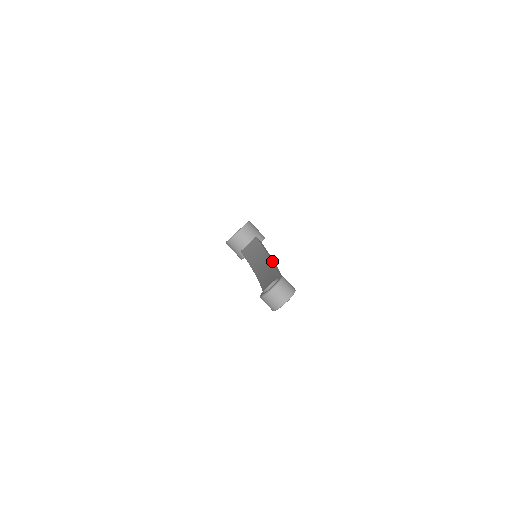
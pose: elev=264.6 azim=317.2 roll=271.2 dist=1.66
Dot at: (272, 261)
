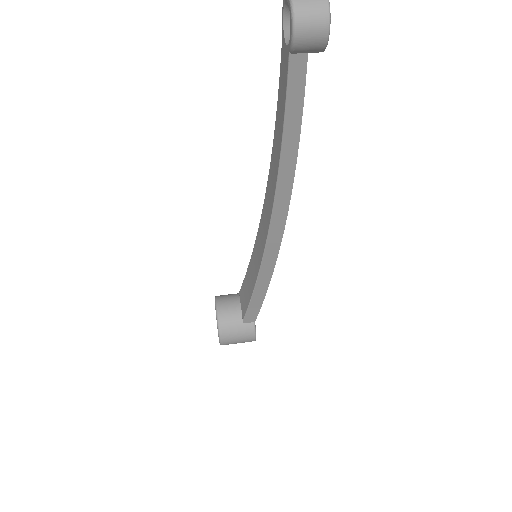
Dot at: occluded
